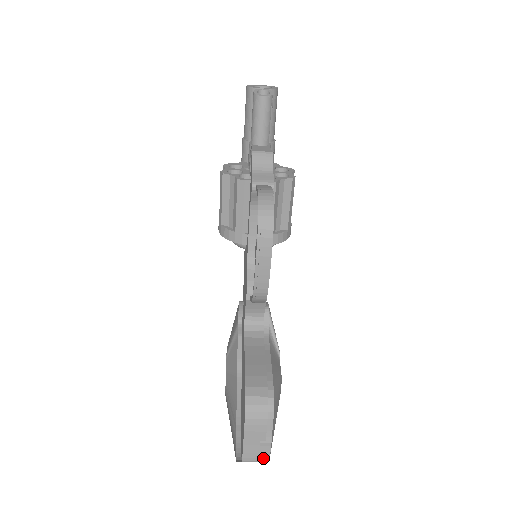
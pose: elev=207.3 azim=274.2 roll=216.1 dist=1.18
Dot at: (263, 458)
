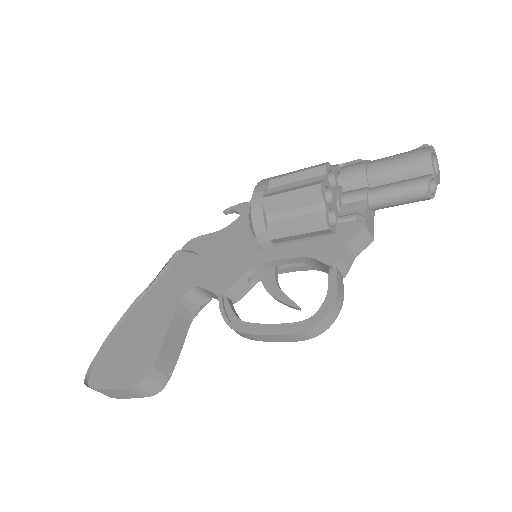
Dot at: (108, 396)
